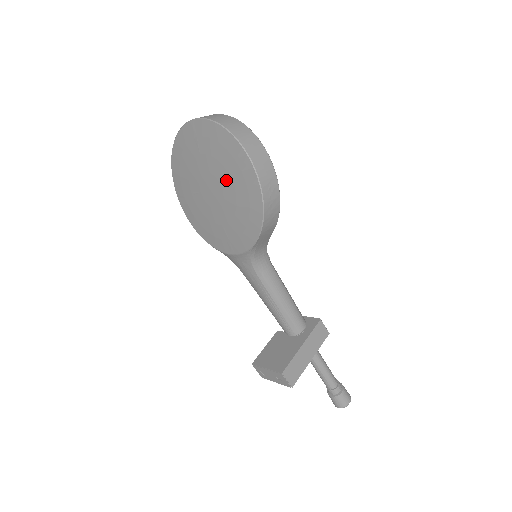
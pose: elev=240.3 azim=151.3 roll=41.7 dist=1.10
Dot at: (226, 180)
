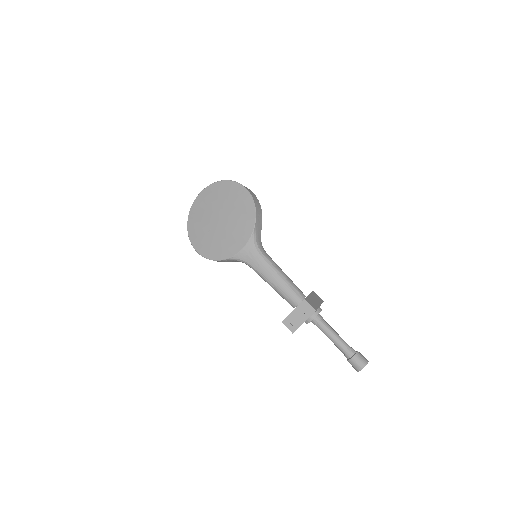
Dot at: (227, 204)
